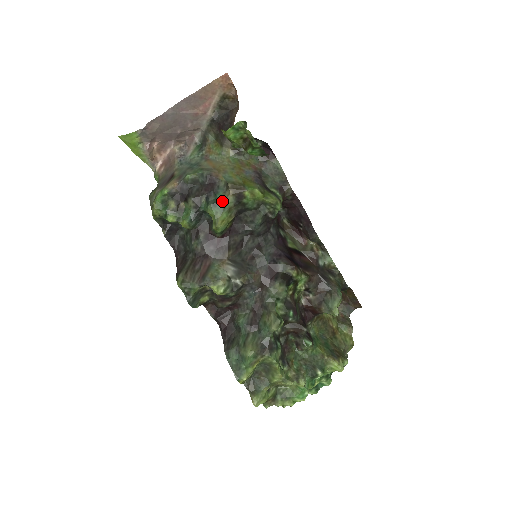
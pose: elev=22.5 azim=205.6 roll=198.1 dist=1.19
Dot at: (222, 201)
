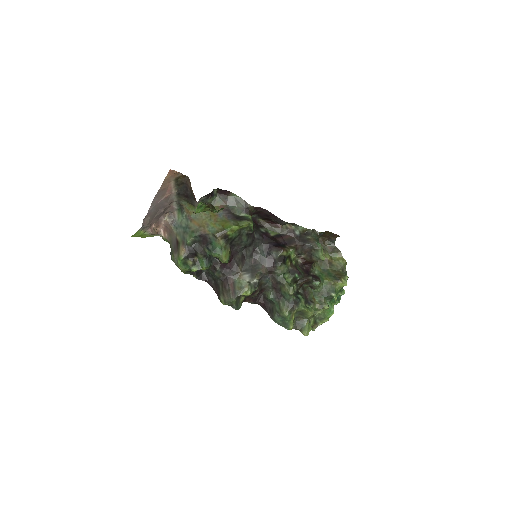
Dot at: (218, 246)
